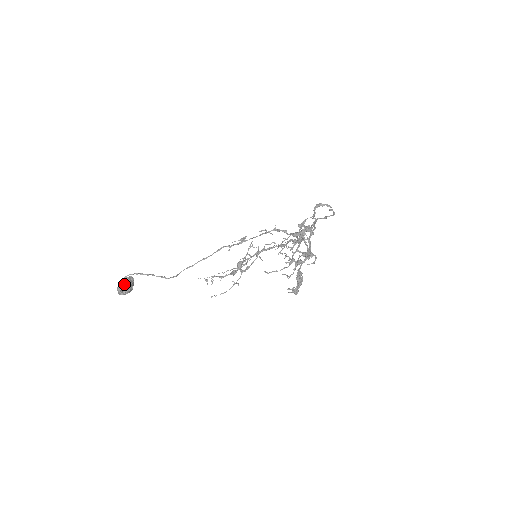
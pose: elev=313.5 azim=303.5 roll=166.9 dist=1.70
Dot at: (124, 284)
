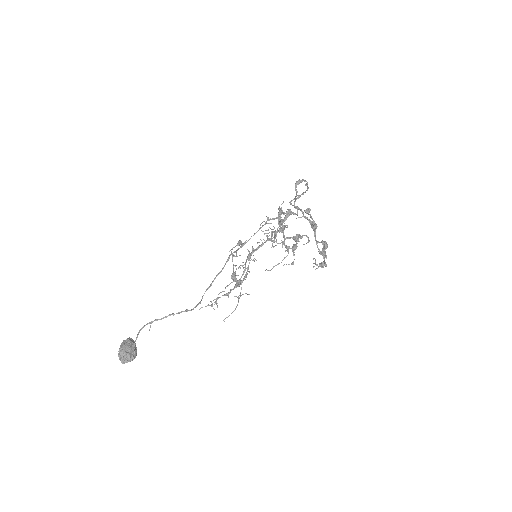
Dot at: (129, 348)
